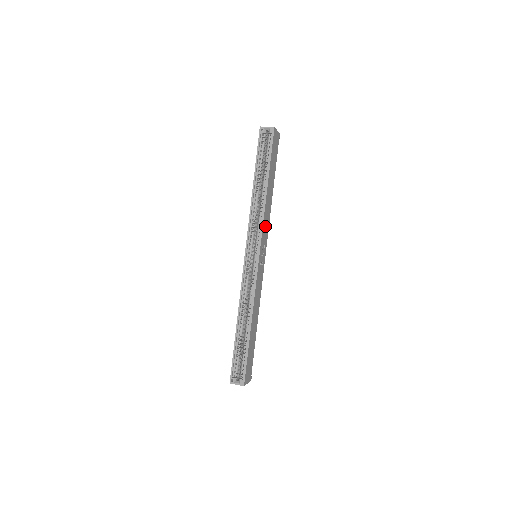
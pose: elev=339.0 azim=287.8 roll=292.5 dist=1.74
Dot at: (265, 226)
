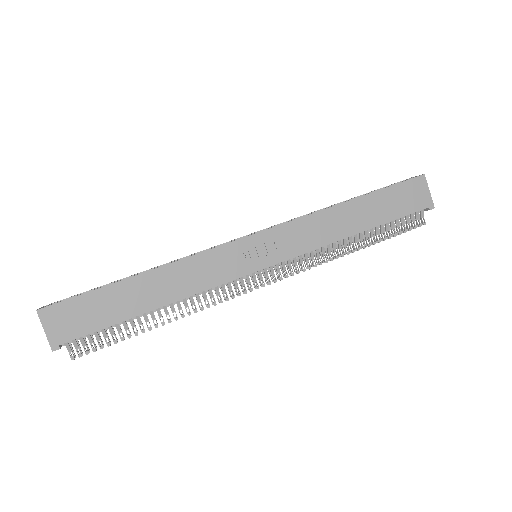
Dot at: (301, 233)
